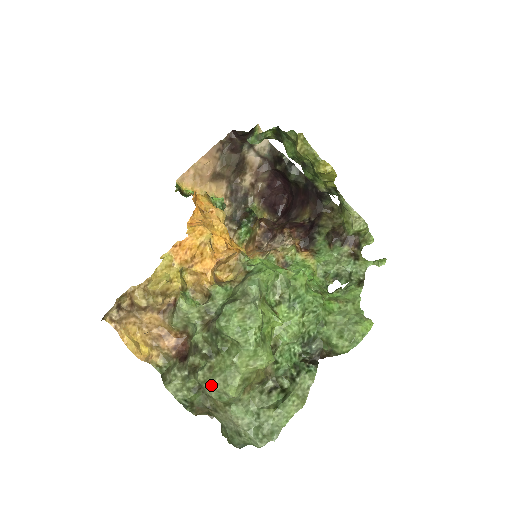
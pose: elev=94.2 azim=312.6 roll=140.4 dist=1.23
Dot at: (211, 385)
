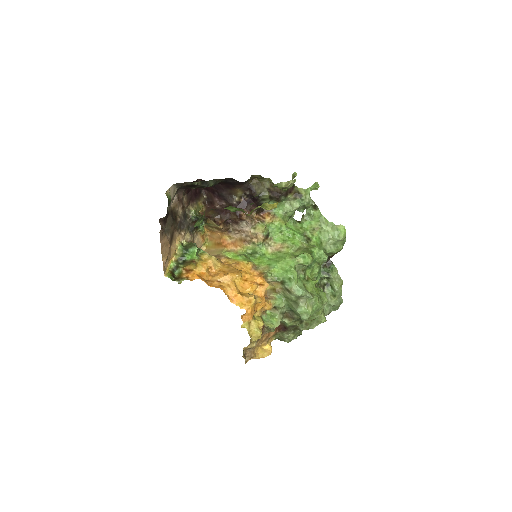
Dot at: (313, 328)
